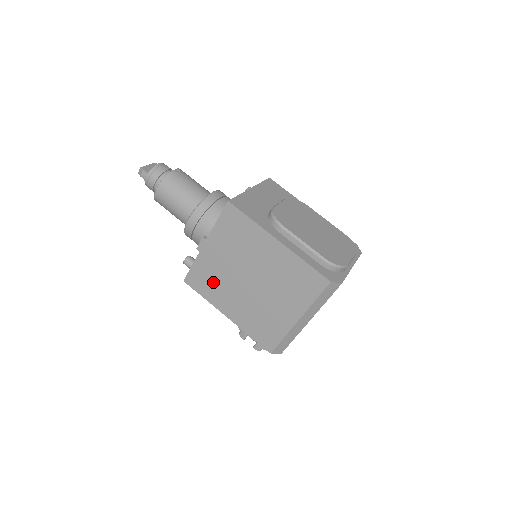
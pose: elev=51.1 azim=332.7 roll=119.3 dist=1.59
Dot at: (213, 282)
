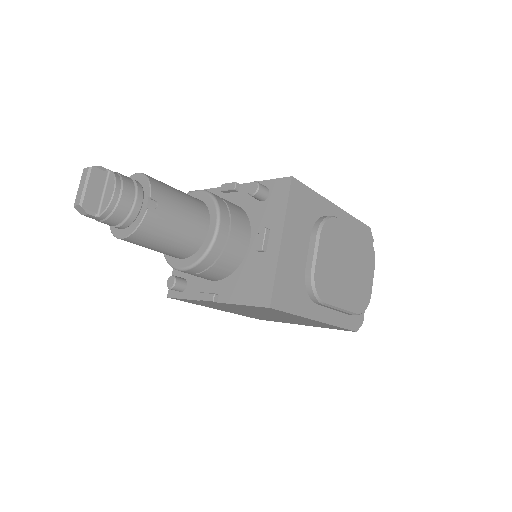
Dot at: occluded
